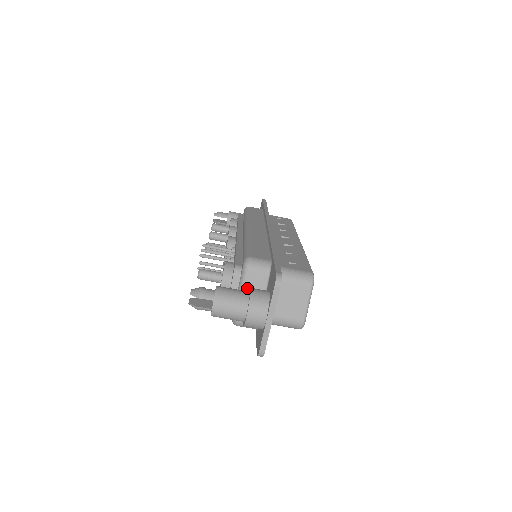
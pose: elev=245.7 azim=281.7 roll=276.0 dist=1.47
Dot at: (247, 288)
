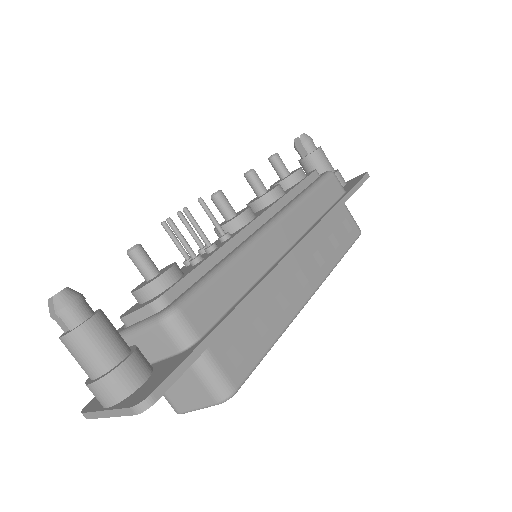
Dot at: (145, 336)
